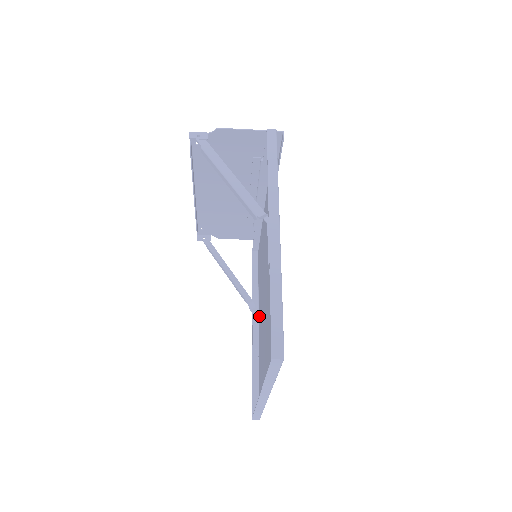
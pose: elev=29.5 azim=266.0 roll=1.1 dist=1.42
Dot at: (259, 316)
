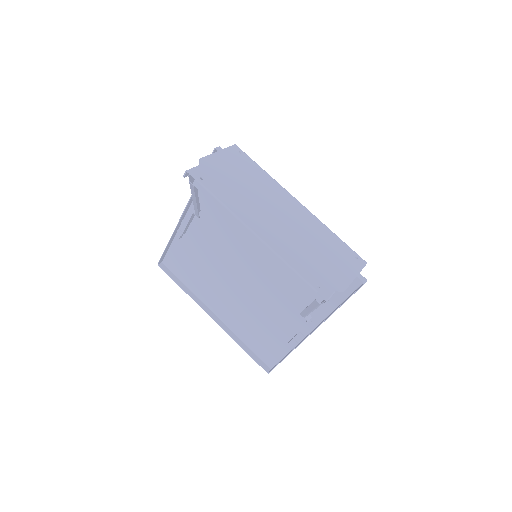
Dot at: occluded
